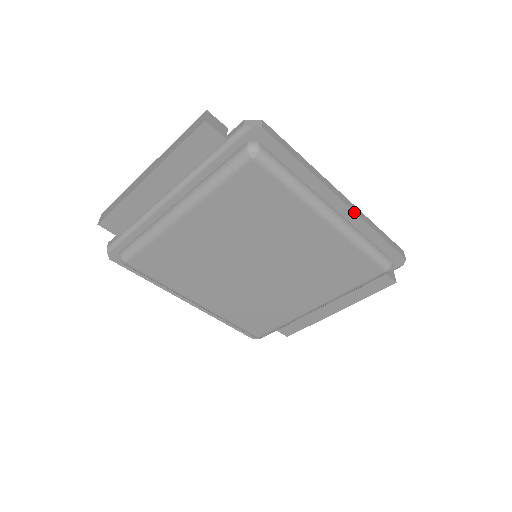
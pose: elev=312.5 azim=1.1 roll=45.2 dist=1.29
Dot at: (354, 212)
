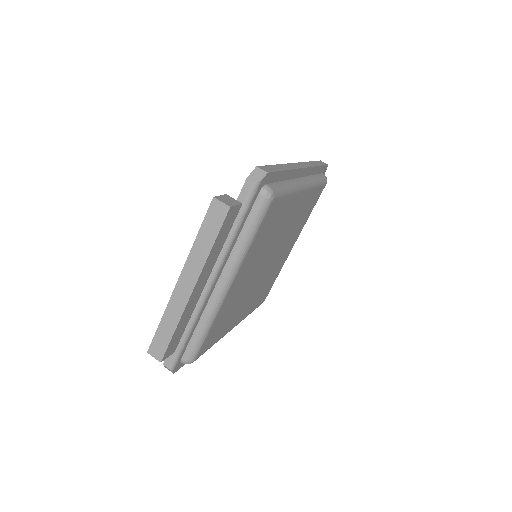
Dot at: (308, 168)
